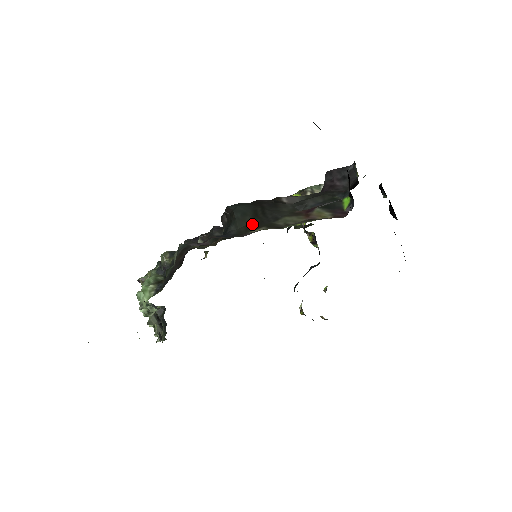
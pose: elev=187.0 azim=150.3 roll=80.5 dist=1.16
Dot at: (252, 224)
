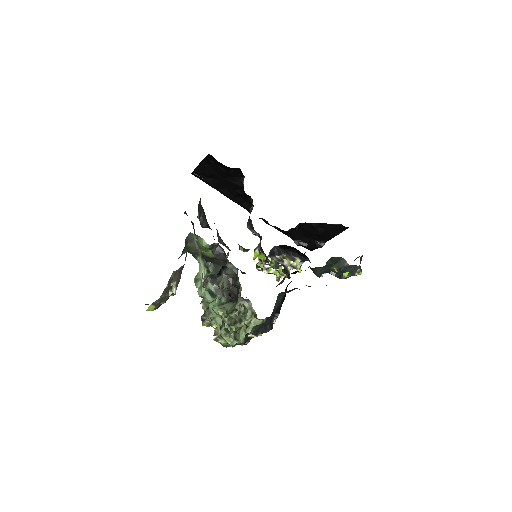
Dot at: occluded
